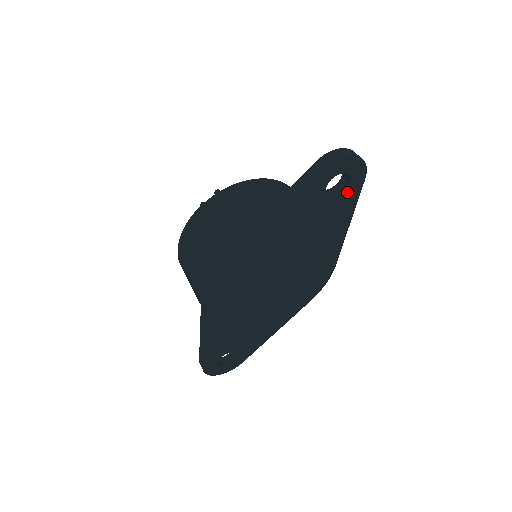
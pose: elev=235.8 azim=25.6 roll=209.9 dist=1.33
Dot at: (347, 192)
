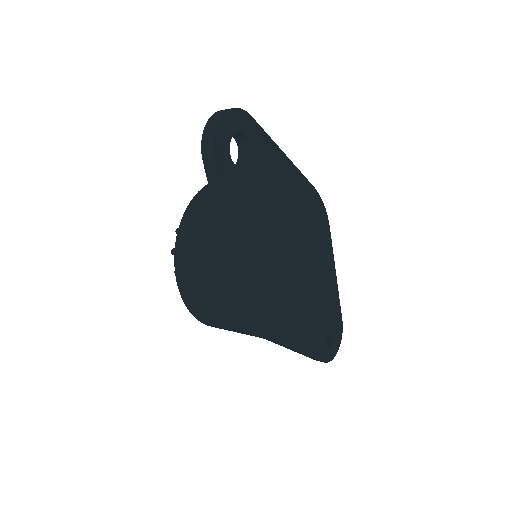
Dot at: (252, 142)
